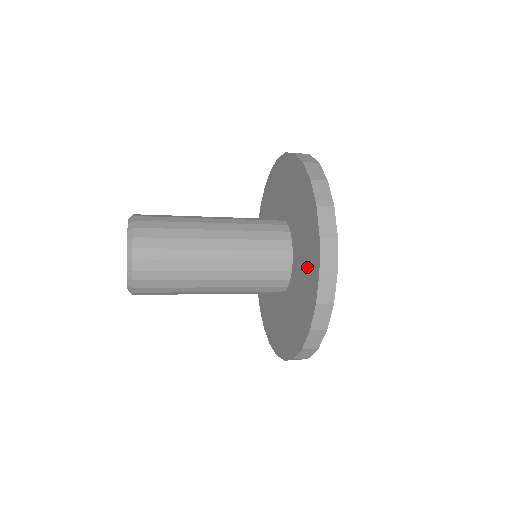
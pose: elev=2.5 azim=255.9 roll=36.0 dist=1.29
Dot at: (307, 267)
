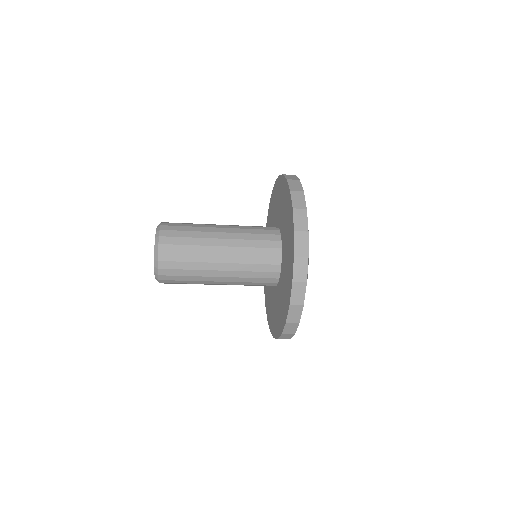
Dot at: (283, 304)
